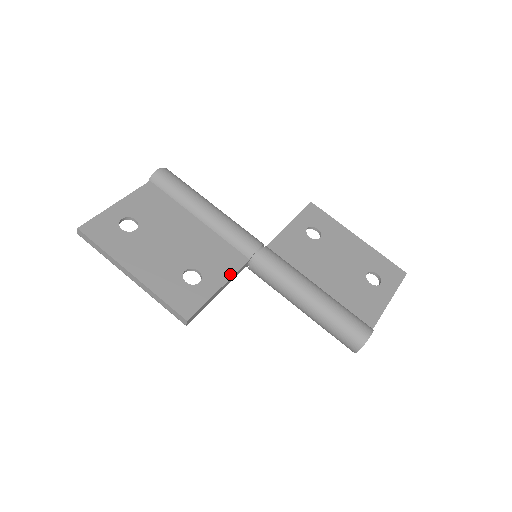
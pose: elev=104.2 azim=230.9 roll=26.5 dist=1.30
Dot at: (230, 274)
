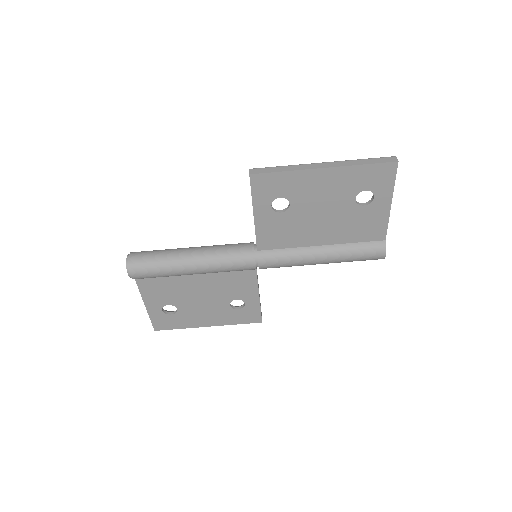
Dot at: (255, 287)
